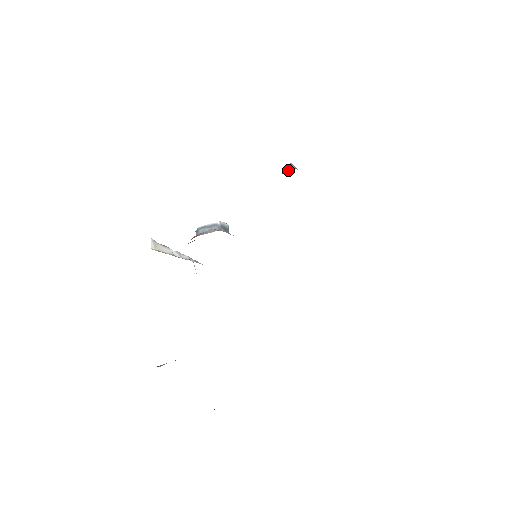
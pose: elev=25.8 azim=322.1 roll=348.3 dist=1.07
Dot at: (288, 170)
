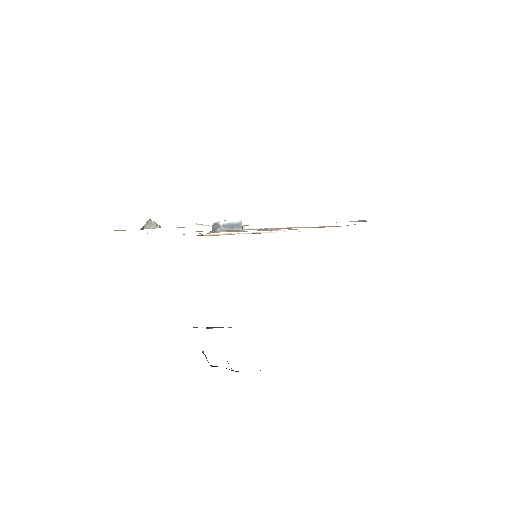
Dot at: (141, 229)
